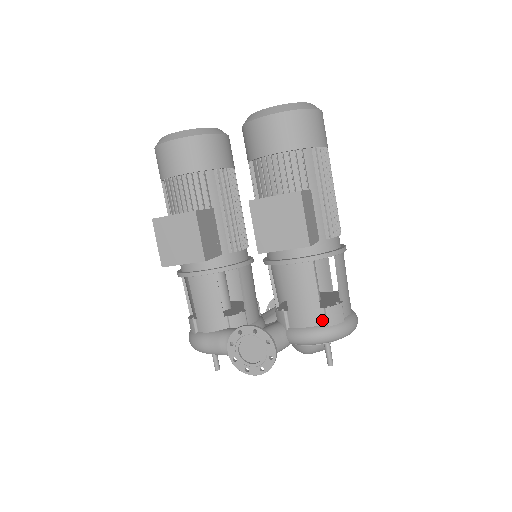
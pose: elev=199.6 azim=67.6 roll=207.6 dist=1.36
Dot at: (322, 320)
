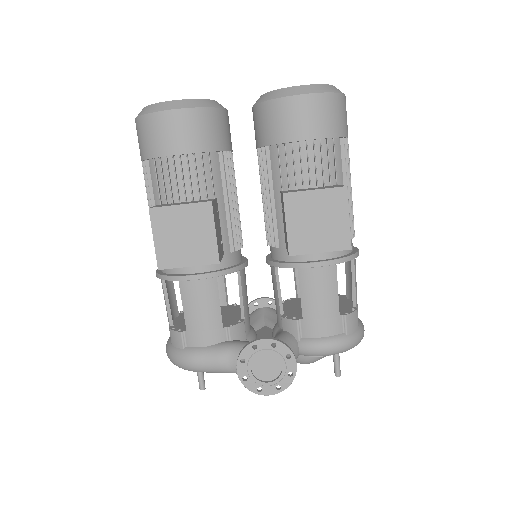
Dot at: (340, 328)
